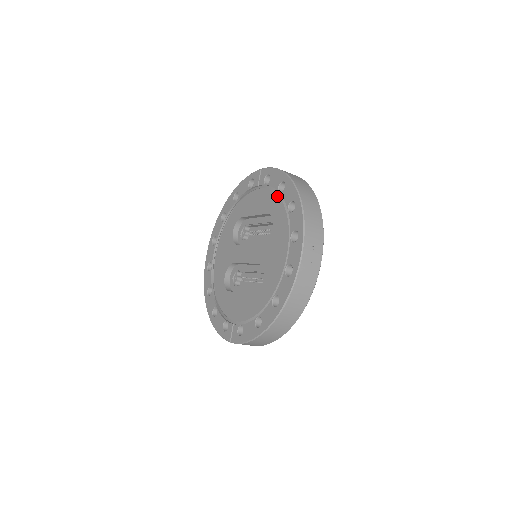
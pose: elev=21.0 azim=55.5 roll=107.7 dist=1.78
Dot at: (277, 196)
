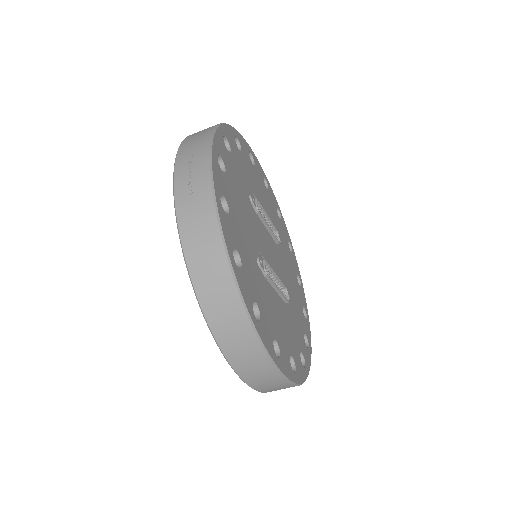
Dot at: occluded
